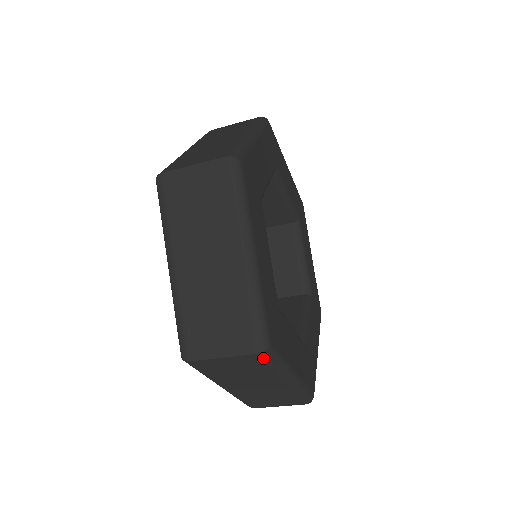
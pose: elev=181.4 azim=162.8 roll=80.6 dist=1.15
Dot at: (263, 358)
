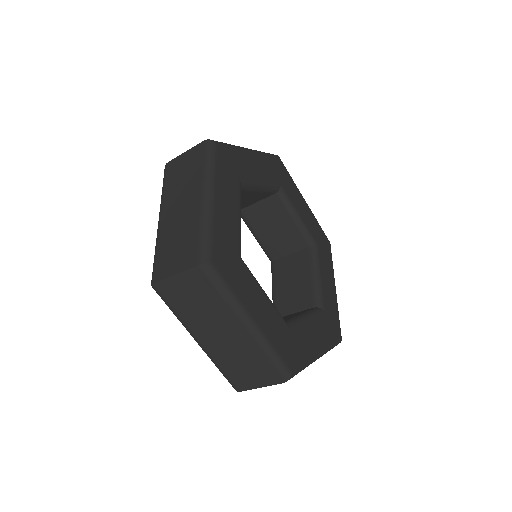
Dot at: occluded
